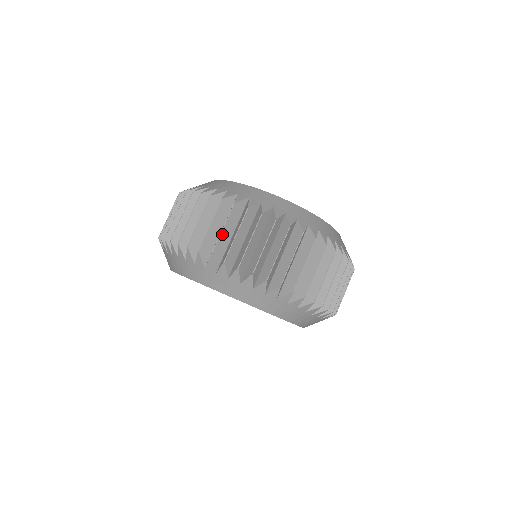
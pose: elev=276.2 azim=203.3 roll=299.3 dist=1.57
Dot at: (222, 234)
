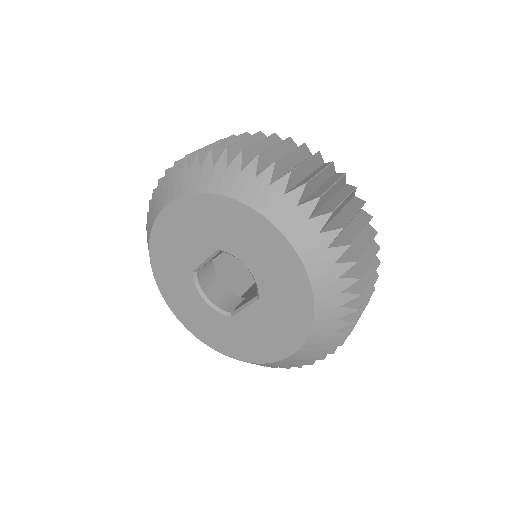
Dot at: occluded
